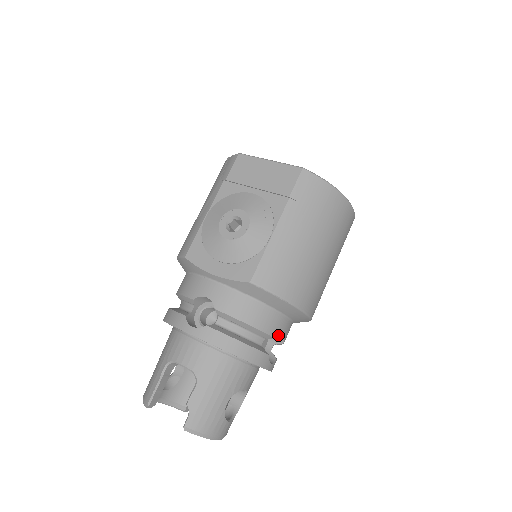
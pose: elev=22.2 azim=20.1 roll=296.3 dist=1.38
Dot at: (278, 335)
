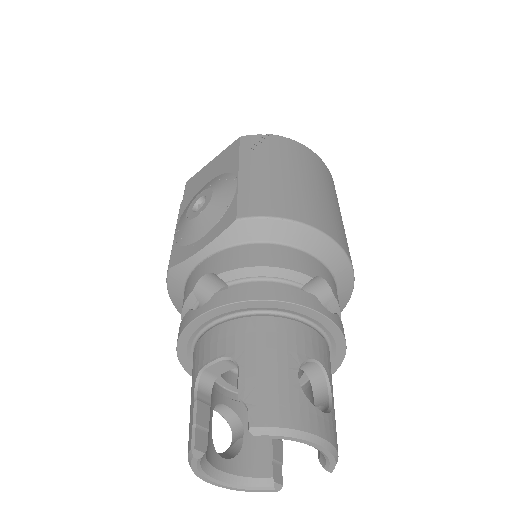
Dot at: (314, 275)
